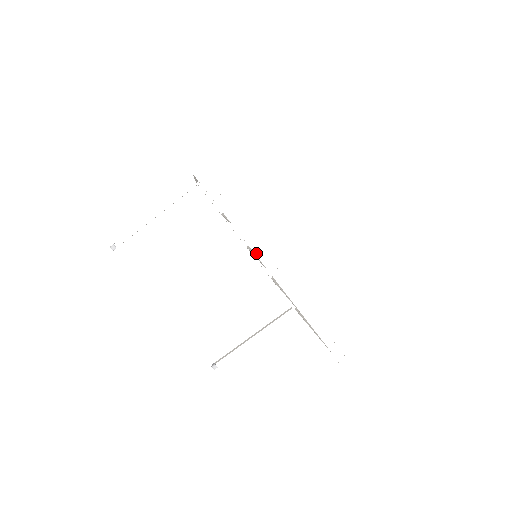
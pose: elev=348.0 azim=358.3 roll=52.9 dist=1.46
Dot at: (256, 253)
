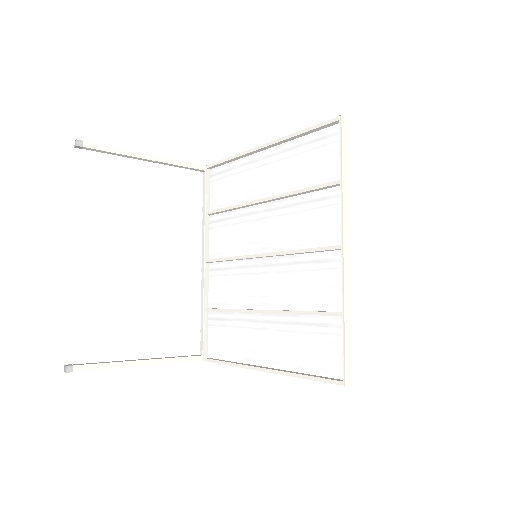
Dot at: (344, 220)
